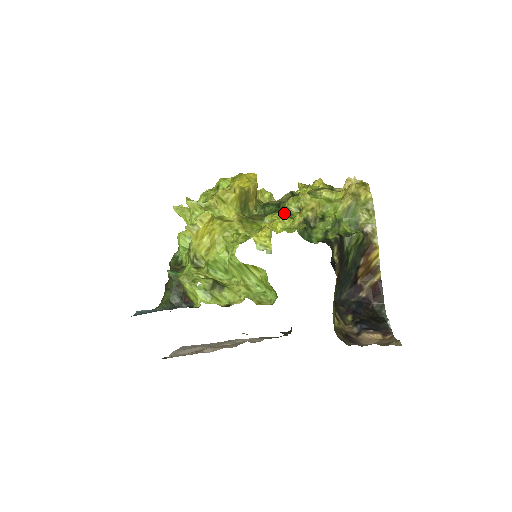
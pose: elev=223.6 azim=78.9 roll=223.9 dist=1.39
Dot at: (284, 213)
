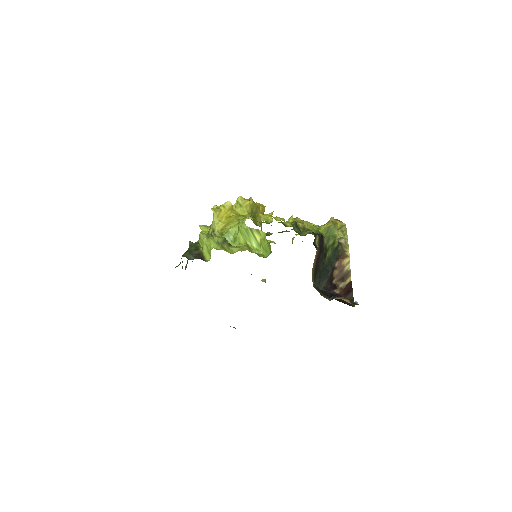
Dot at: occluded
